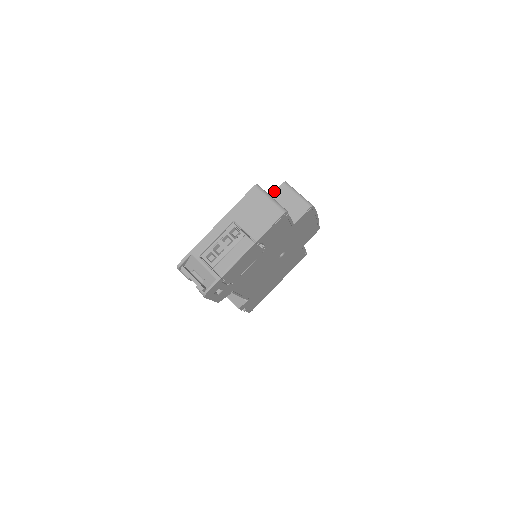
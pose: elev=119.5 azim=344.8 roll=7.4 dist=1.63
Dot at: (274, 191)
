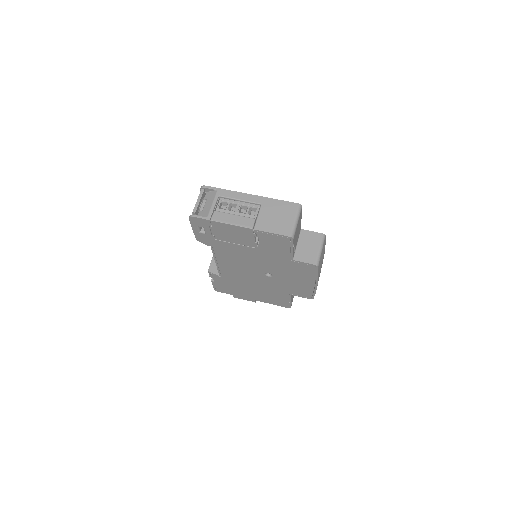
Dot at: (311, 231)
